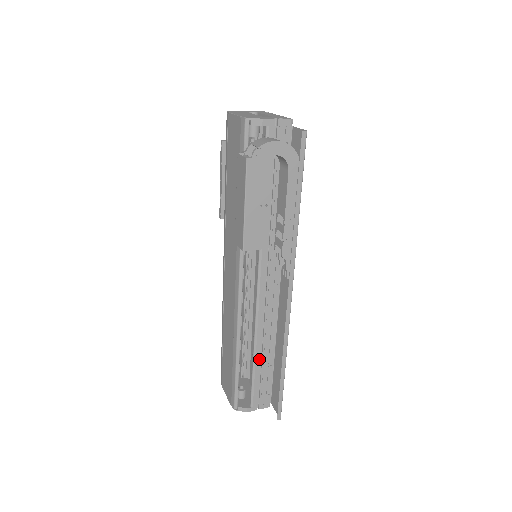
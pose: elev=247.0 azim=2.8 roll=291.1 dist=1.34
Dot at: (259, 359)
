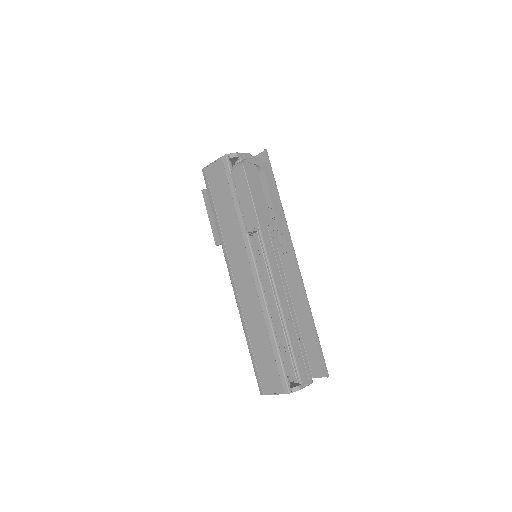
Dot at: (291, 334)
